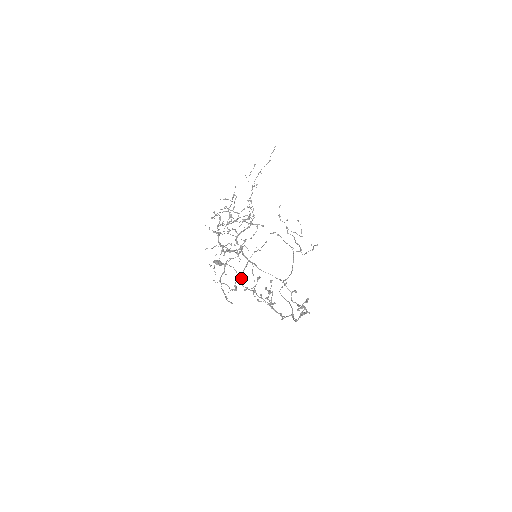
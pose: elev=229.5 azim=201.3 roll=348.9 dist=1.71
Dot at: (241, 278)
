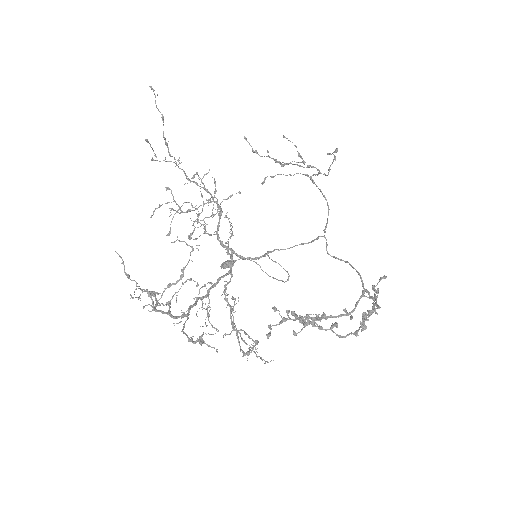
Dot at: (243, 354)
